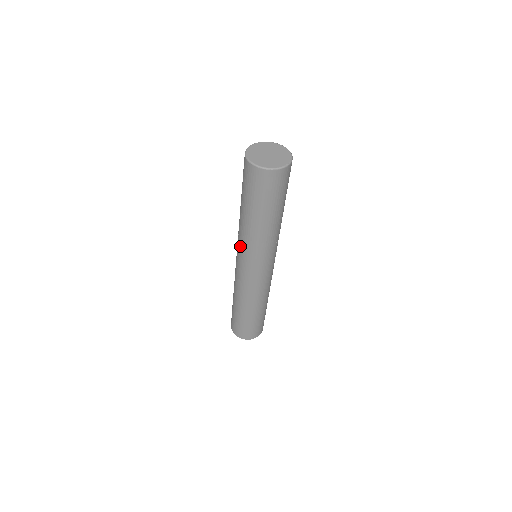
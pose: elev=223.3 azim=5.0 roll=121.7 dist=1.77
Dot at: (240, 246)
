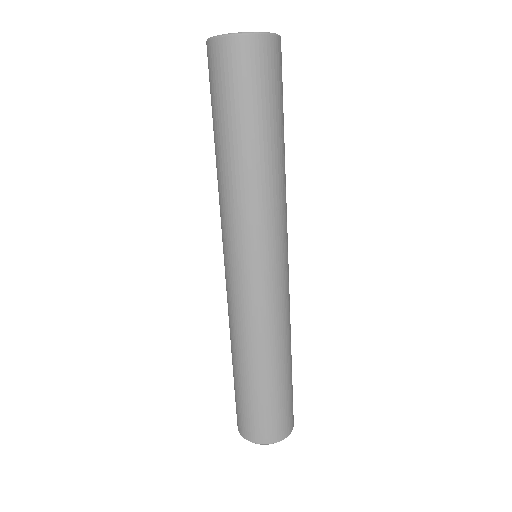
Dot at: occluded
